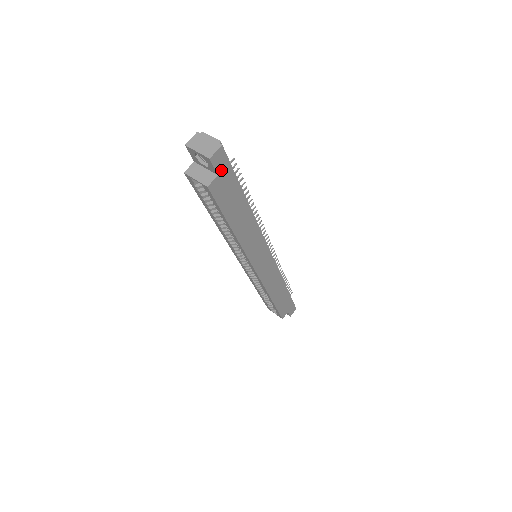
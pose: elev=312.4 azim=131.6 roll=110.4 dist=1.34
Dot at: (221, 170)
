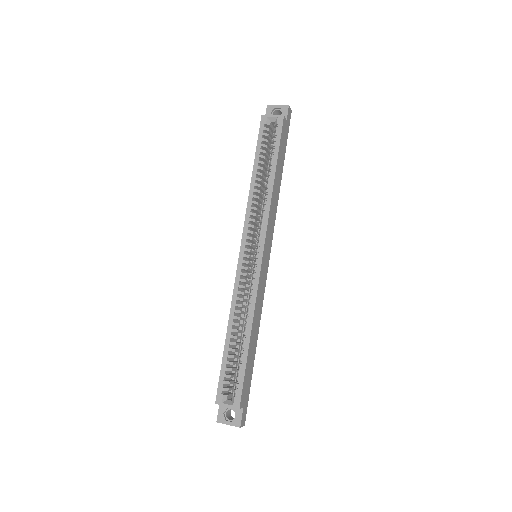
Dot at: (287, 122)
